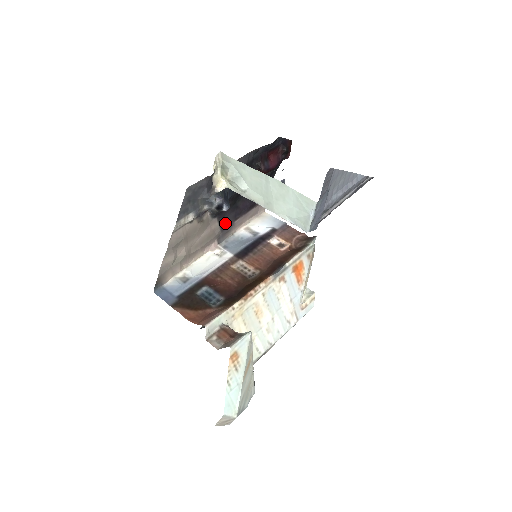
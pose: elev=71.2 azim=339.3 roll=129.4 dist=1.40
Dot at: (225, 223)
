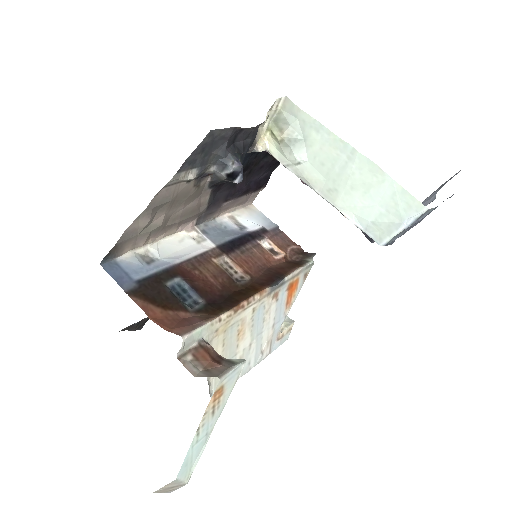
Dot at: (214, 200)
